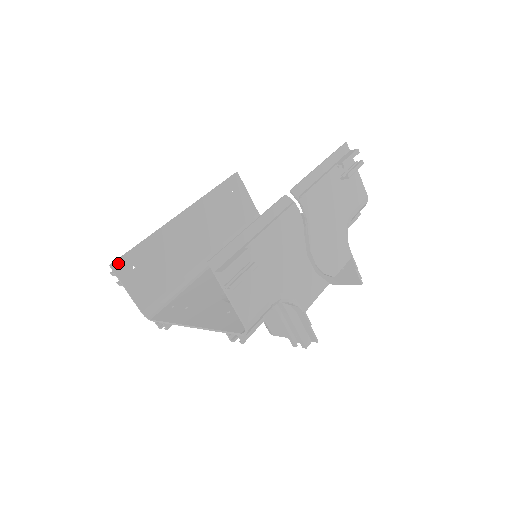
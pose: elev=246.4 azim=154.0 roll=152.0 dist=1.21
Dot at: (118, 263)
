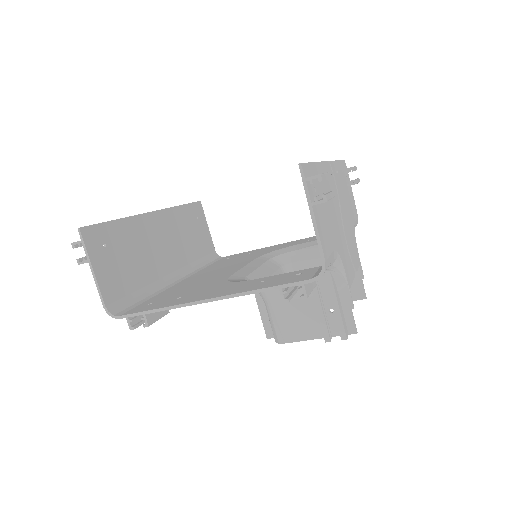
Dot at: (88, 230)
